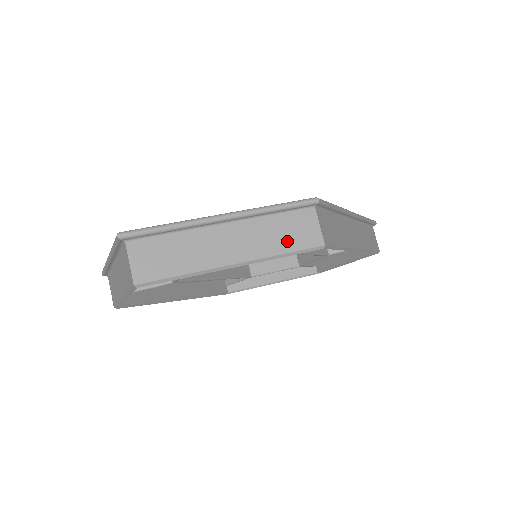
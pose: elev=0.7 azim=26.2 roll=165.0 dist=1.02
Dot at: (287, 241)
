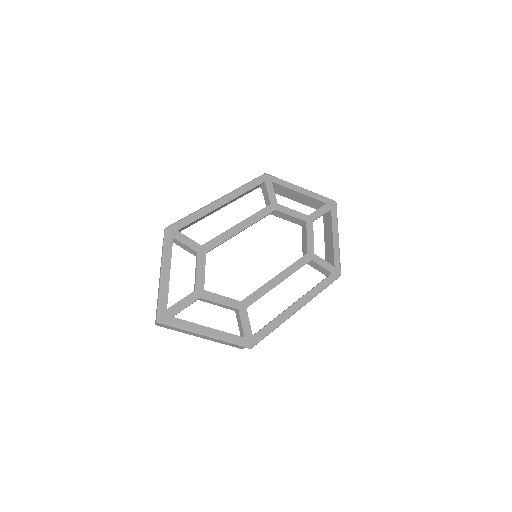
Dot at: (227, 344)
